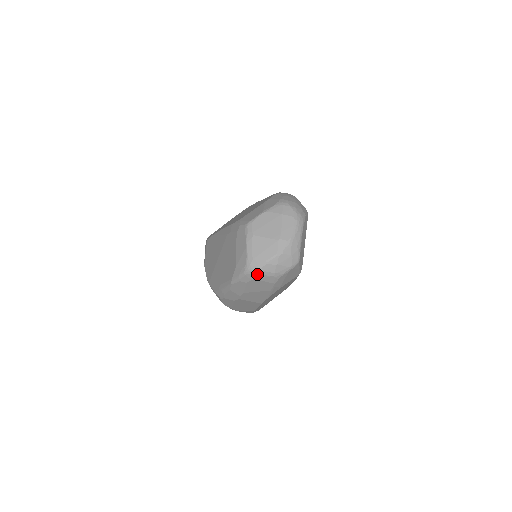
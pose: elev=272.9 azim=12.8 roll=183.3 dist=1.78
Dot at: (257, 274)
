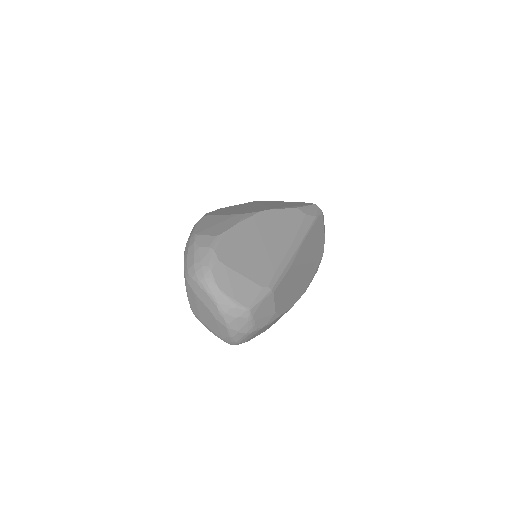
Dot at: (240, 342)
